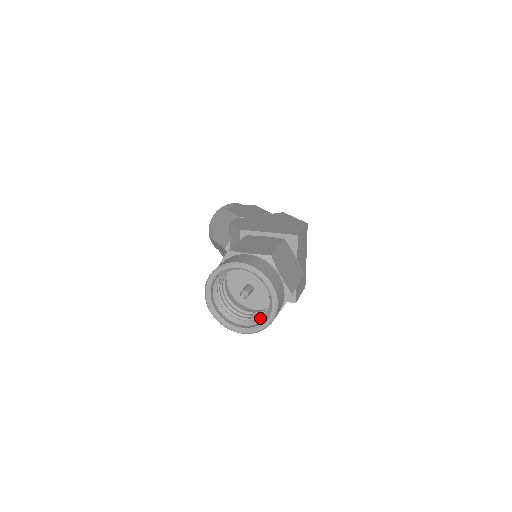
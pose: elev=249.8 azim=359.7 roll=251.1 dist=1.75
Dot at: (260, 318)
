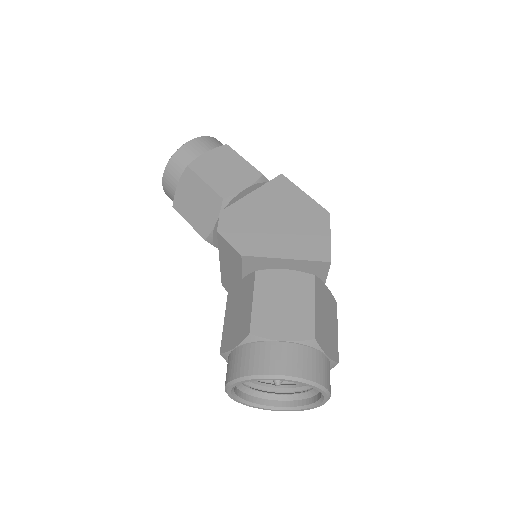
Dot at: (299, 395)
